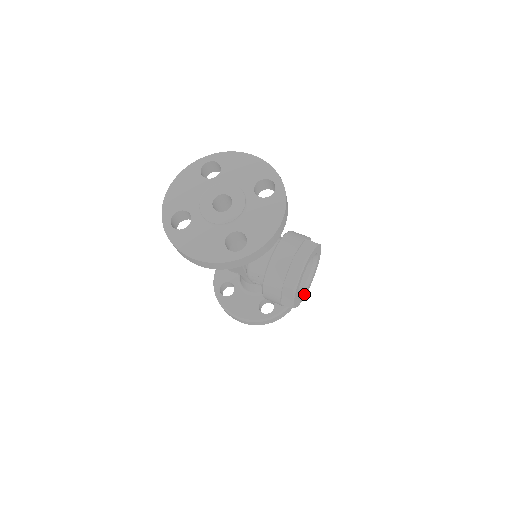
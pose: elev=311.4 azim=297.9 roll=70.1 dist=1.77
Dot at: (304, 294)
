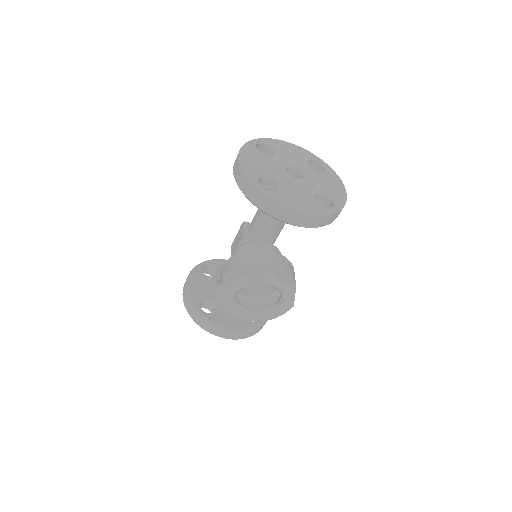
Dot at: (239, 312)
